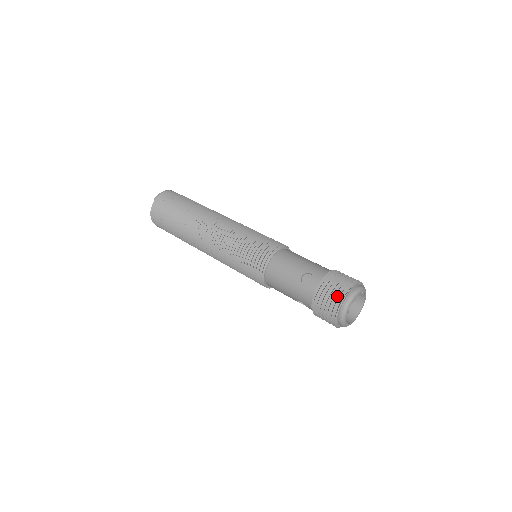
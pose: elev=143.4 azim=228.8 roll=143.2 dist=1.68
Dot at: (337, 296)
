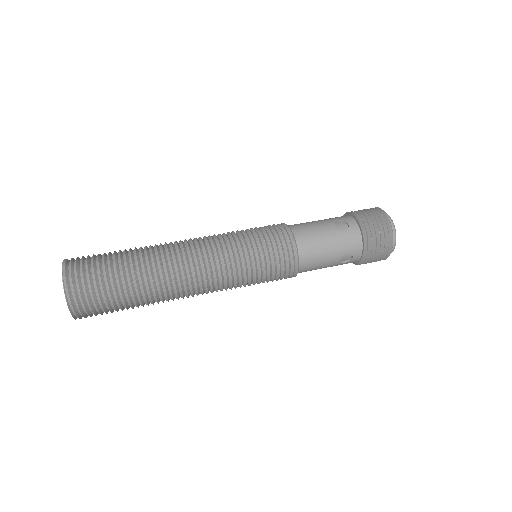
Dot at: (380, 219)
